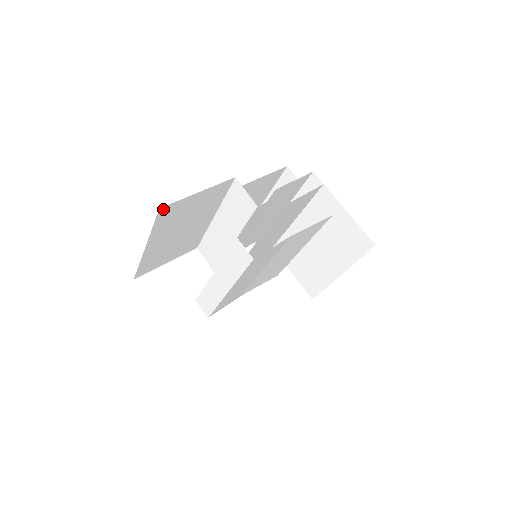
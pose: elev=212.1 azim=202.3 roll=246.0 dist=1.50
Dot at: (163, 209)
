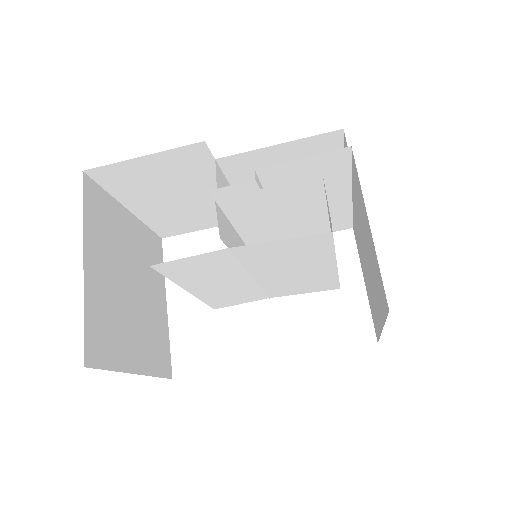
Dot at: (93, 172)
